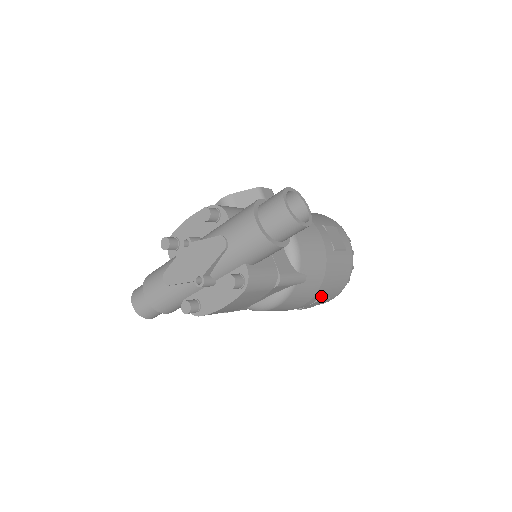
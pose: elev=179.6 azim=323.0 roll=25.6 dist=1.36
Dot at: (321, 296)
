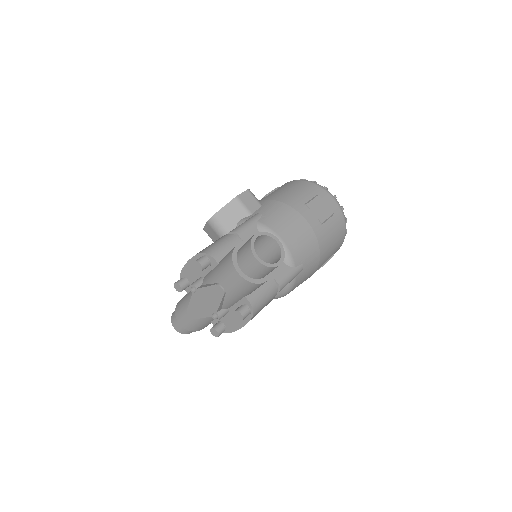
Dot at: (324, 262)
